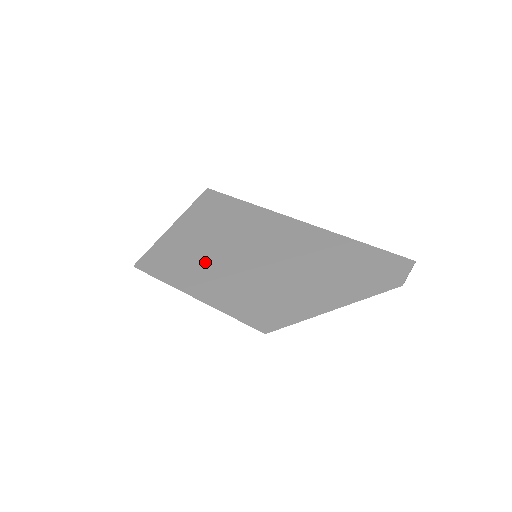
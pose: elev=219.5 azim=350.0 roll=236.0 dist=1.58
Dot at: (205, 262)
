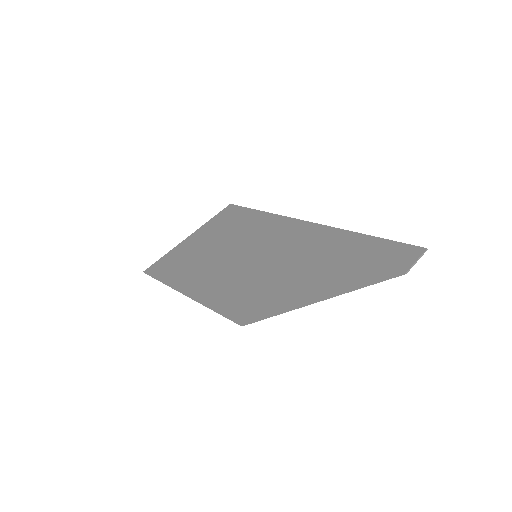
Dot at: (206, 264)
